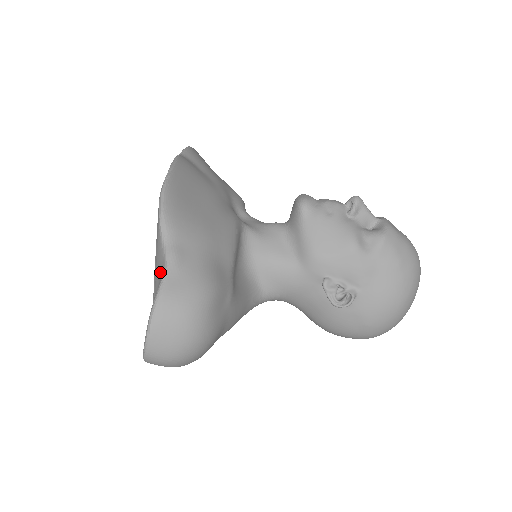
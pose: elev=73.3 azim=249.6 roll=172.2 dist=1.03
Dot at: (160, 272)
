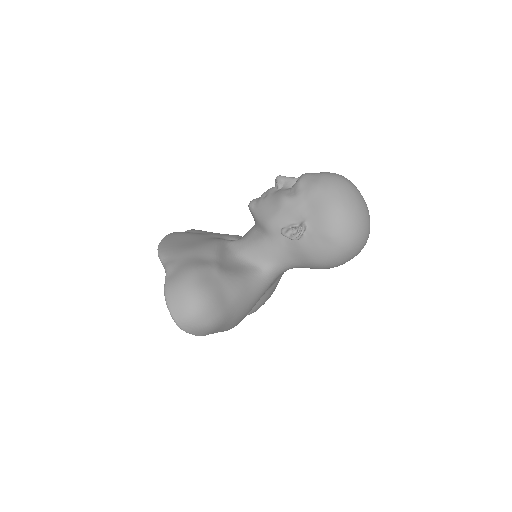
Dot at: occluded
